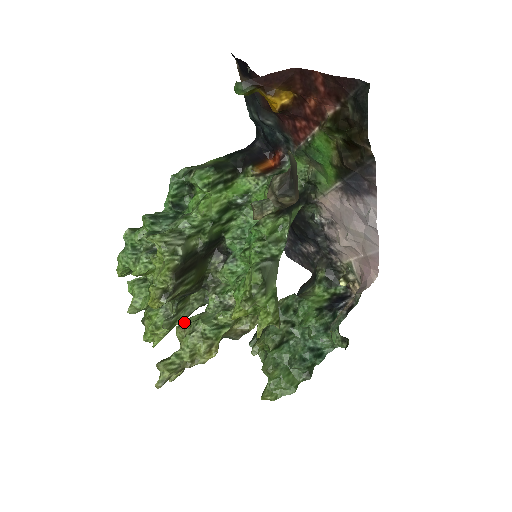
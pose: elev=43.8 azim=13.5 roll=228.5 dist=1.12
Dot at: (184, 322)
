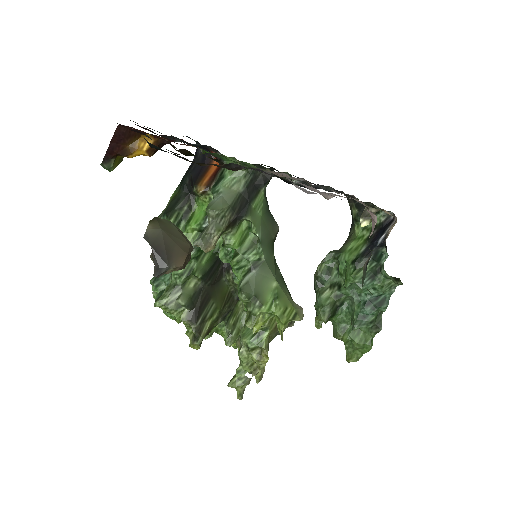
Dot at: (239, 335)
